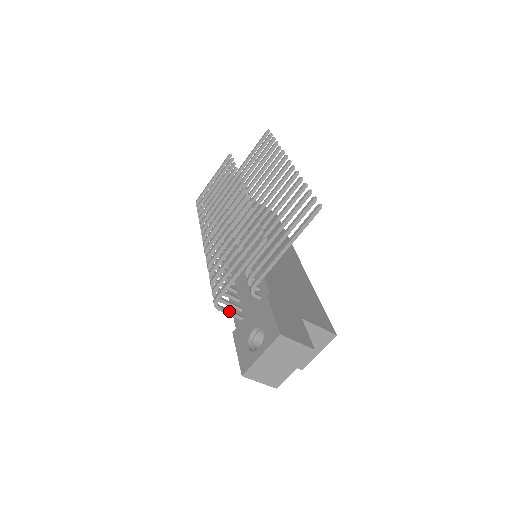
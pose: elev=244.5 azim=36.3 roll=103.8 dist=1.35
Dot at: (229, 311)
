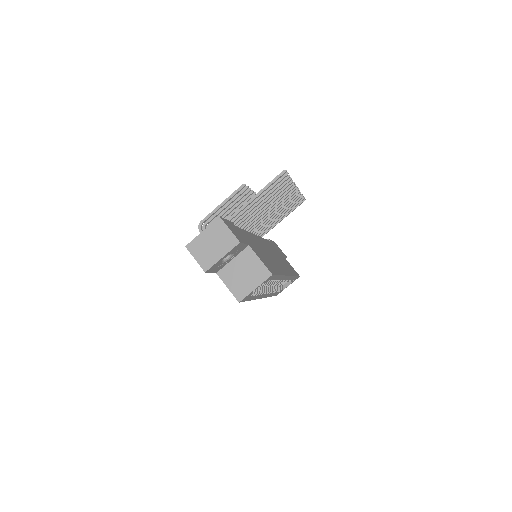
Dot at: occluded
